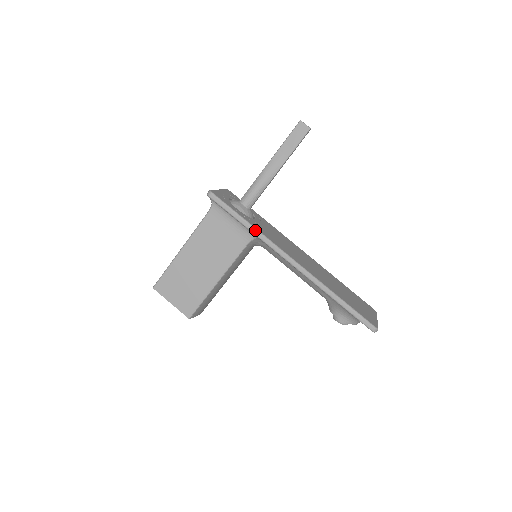
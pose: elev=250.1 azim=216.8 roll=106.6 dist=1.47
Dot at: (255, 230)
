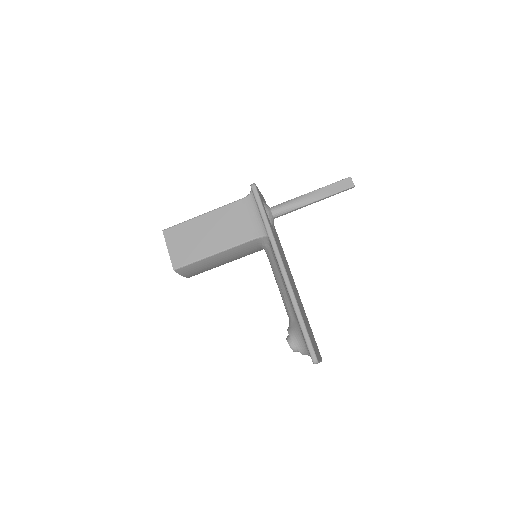
Dot at: (270, 230)
